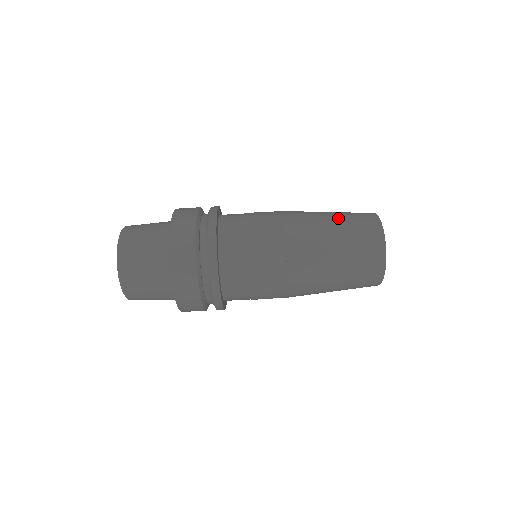
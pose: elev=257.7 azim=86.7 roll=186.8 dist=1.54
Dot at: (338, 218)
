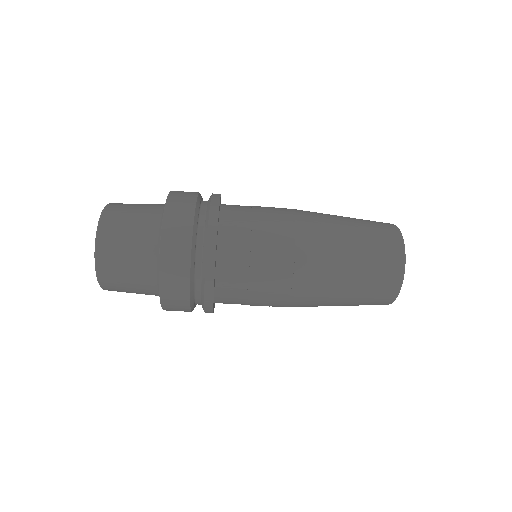
Dot at: (354, 222)
